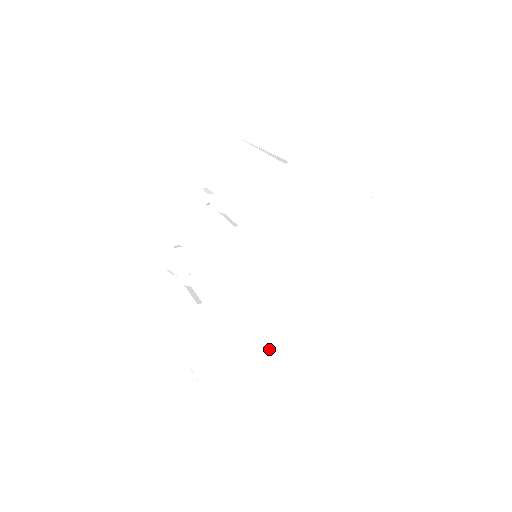
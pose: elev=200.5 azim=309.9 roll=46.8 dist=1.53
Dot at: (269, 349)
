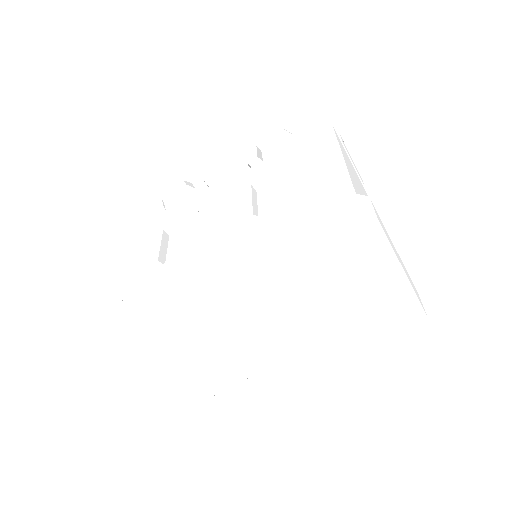
Dot at: (190, 364)
